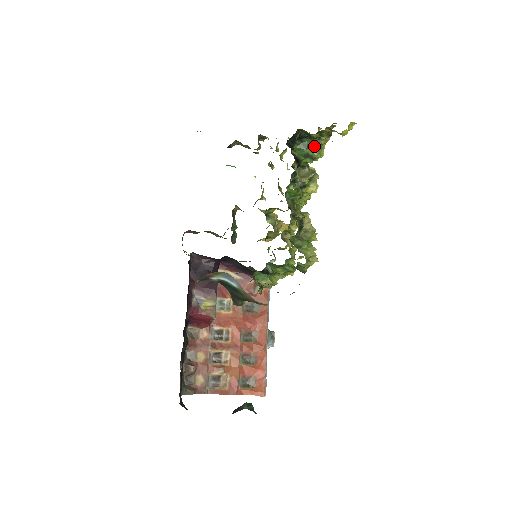
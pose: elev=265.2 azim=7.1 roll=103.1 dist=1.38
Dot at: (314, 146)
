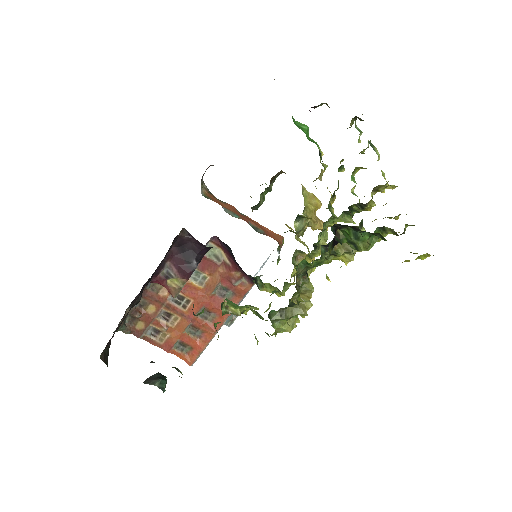
Dot at: (368, 239)
